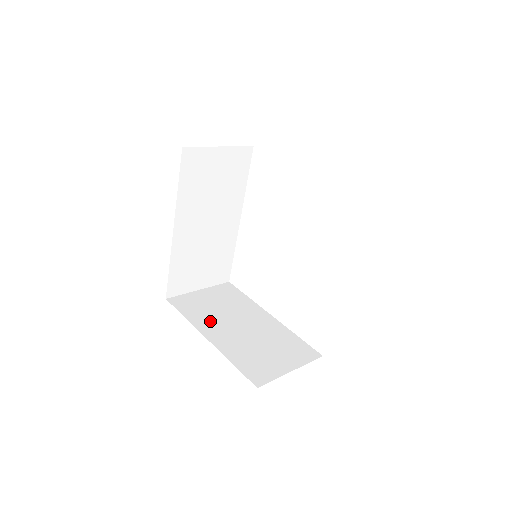
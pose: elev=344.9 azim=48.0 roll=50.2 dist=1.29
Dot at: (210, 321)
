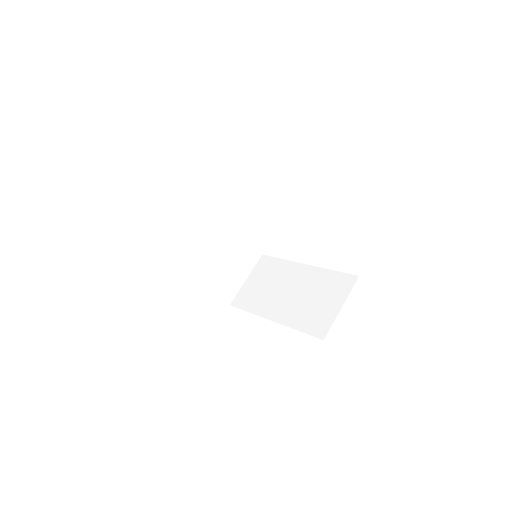
Dot at: (193, 251)
